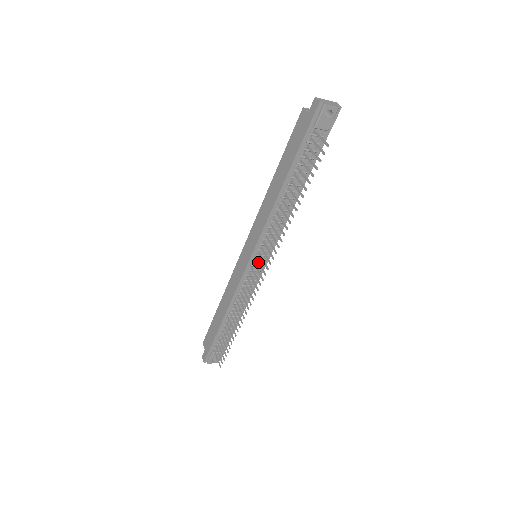
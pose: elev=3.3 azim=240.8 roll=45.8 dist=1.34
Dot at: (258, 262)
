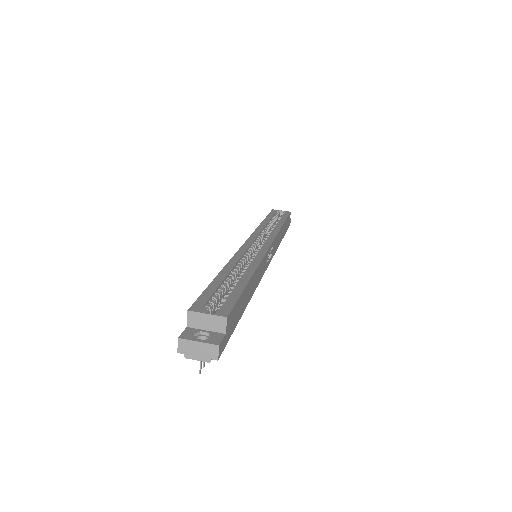
Dot at: occluded
